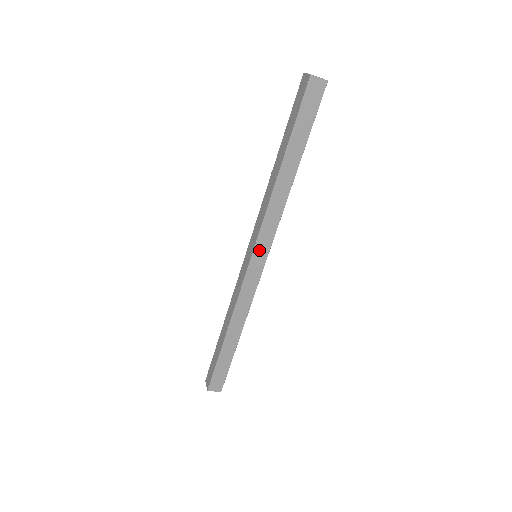
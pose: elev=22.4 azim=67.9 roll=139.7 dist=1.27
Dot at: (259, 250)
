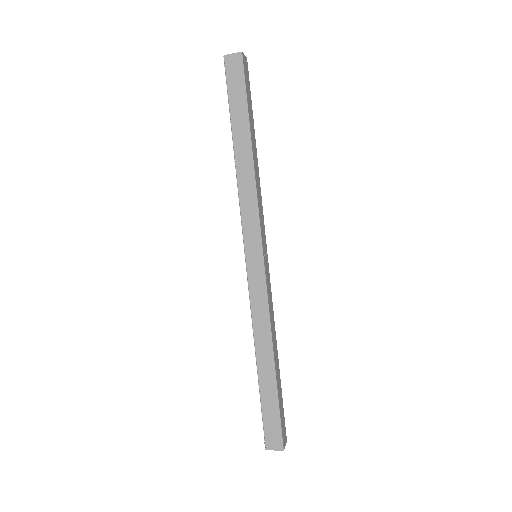
Dot at: (250, 245)
